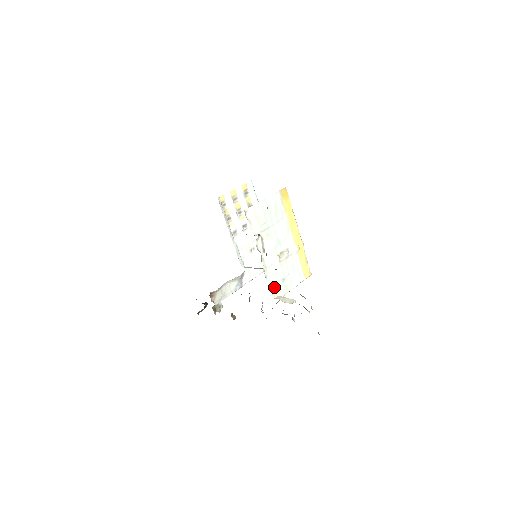
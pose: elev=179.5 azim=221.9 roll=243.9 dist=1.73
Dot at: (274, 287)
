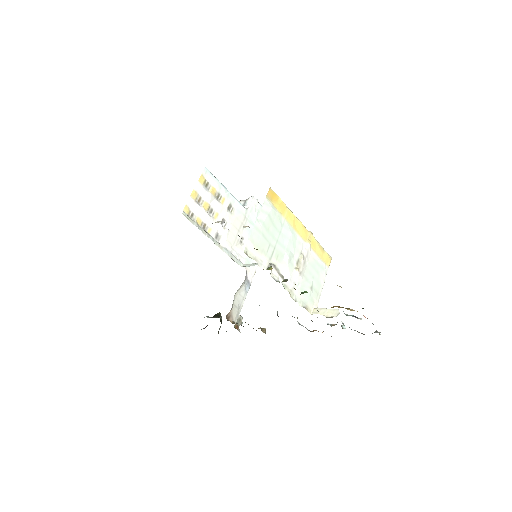
Dot at: (307, 303)
